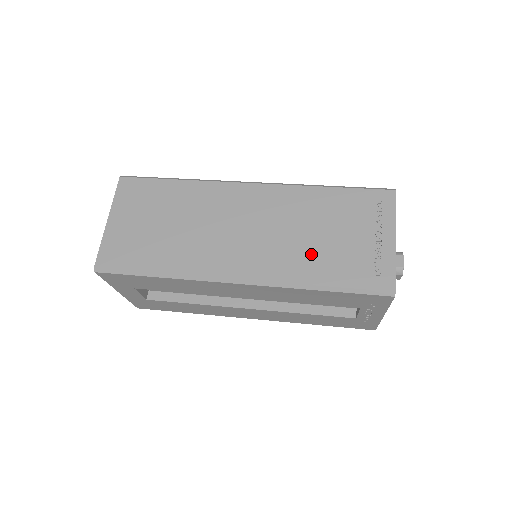
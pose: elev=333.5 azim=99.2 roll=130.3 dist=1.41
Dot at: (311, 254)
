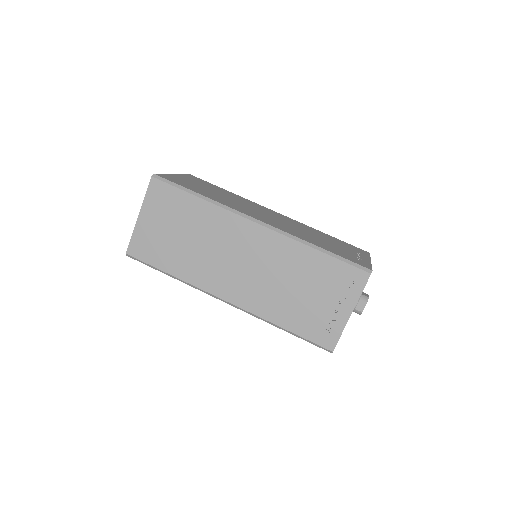
Dot at: (284, 302)
